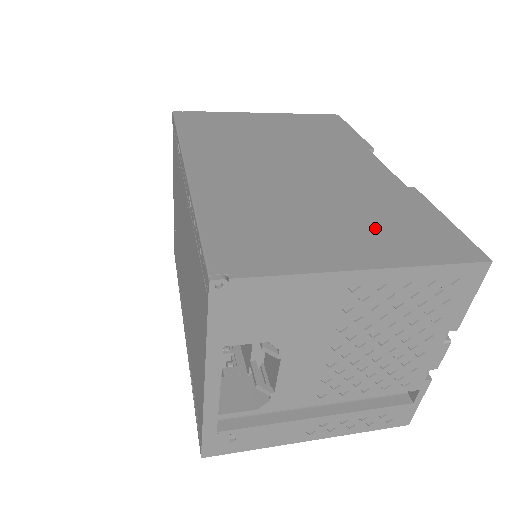
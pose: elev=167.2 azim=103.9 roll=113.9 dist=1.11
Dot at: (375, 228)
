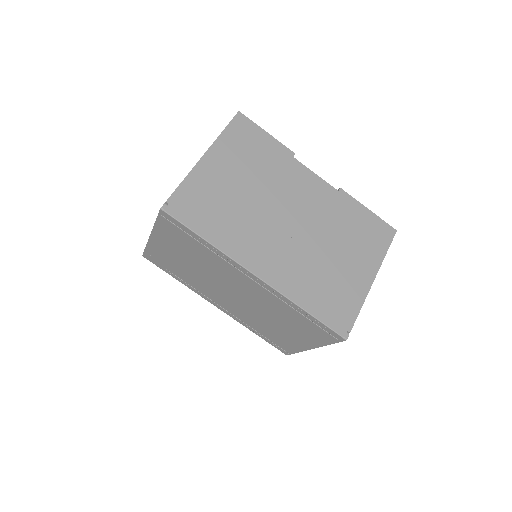
Dot at: (356, 246)
